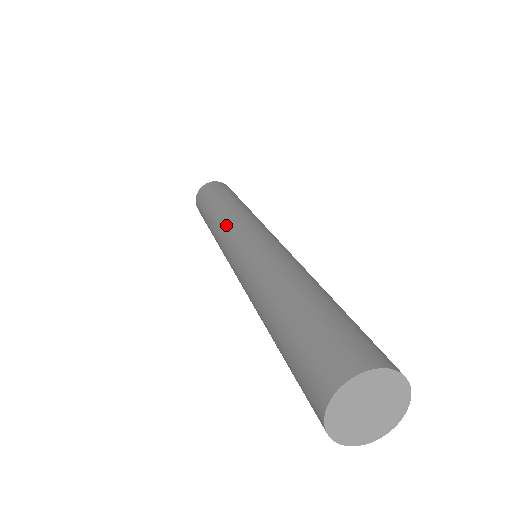
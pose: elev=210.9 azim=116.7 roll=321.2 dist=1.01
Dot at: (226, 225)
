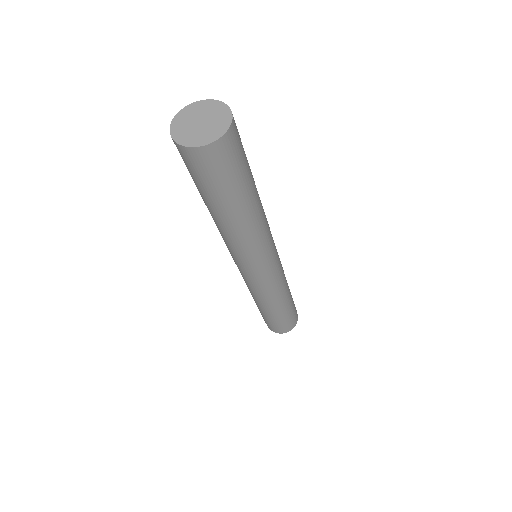
Dot at: occluded
